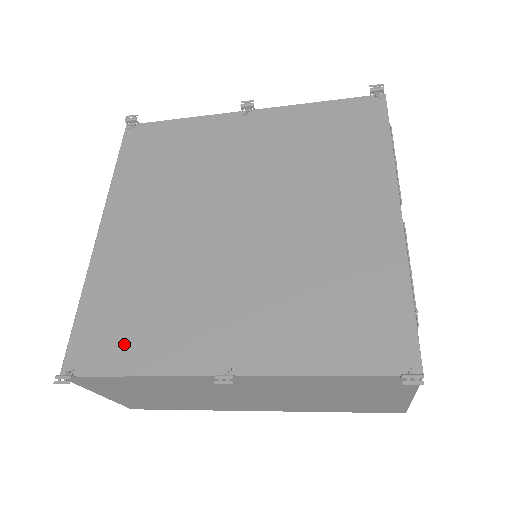
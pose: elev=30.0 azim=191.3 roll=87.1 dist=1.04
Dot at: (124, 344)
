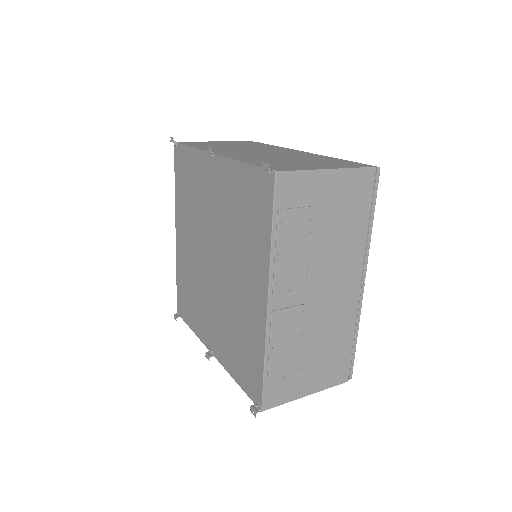
Dot at: (188, 311)
